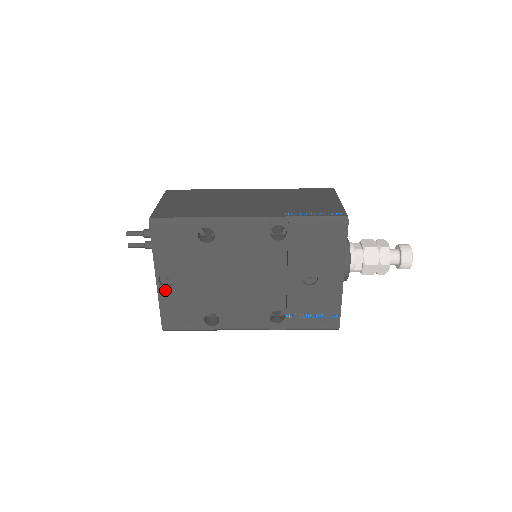
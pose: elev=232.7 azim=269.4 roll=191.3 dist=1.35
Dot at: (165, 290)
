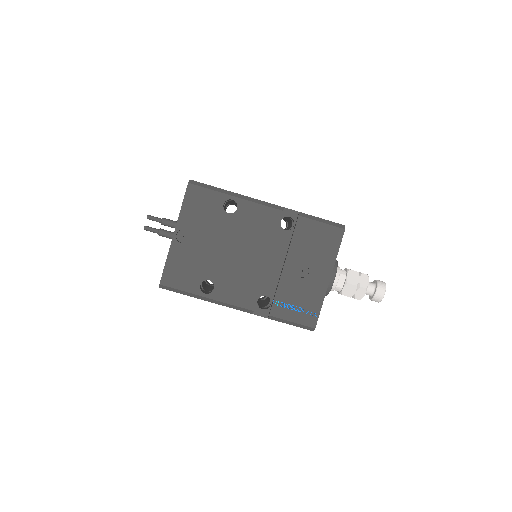
Dot at: (178, 245)
